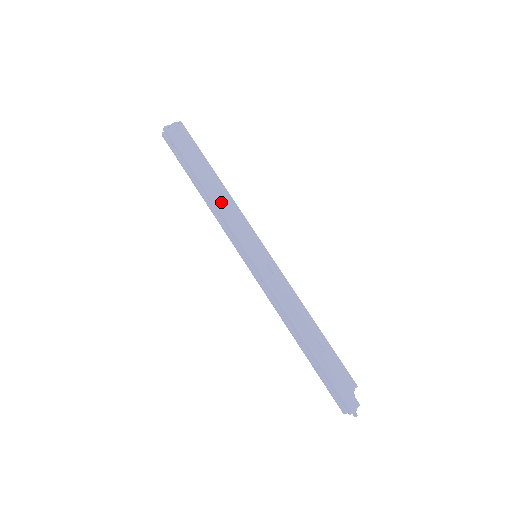
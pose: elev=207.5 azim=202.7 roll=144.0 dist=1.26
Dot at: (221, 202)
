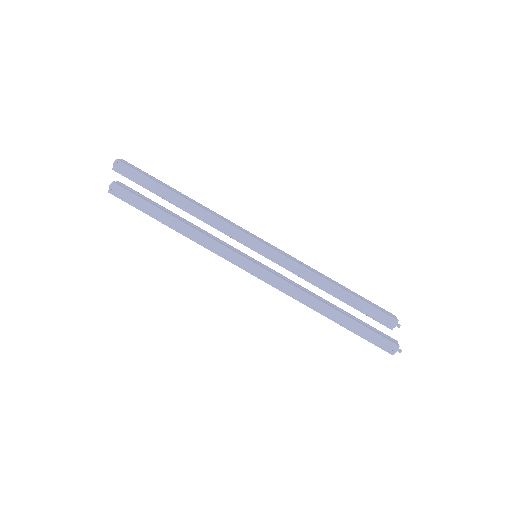
Dot at: (197, 235)
